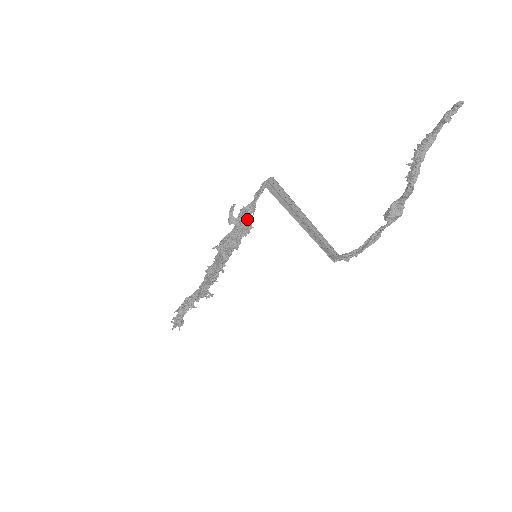
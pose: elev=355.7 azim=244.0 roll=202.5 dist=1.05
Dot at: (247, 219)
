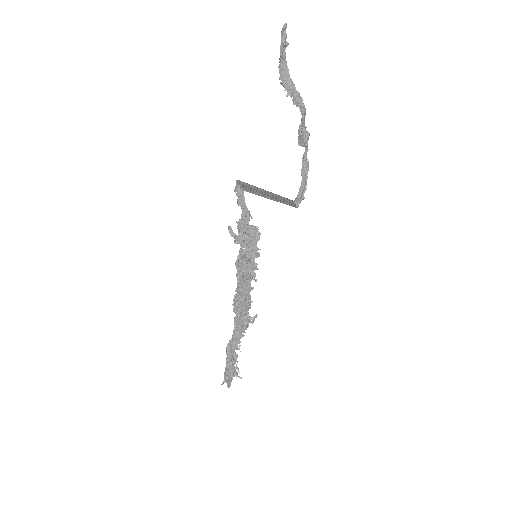
Dot at: (250, 226)
